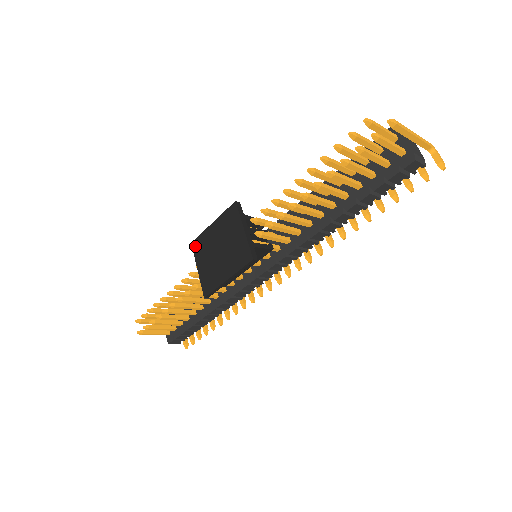
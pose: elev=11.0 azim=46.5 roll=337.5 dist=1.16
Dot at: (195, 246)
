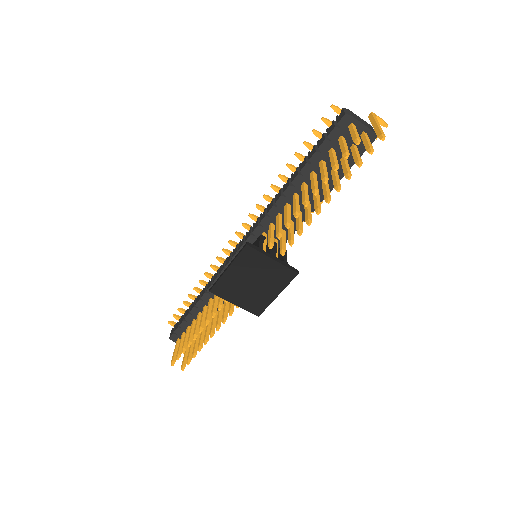
Dot at: (217, 292)
